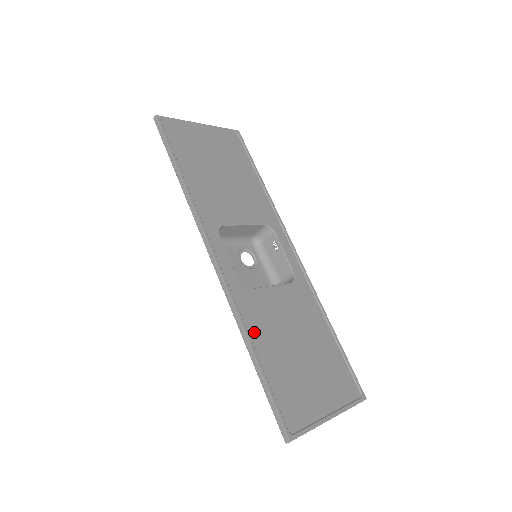
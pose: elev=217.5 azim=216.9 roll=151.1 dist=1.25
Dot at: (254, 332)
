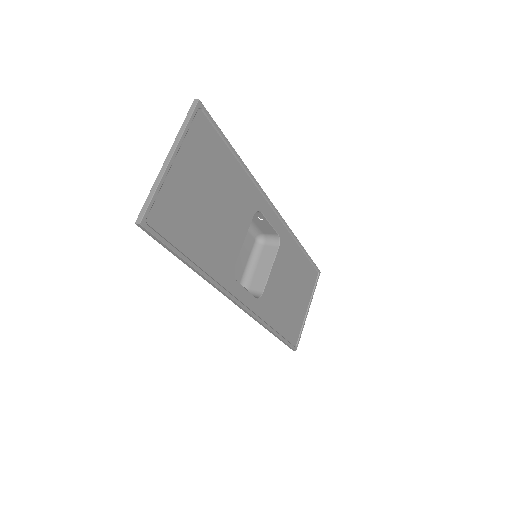
Dot at: (272, 320)
